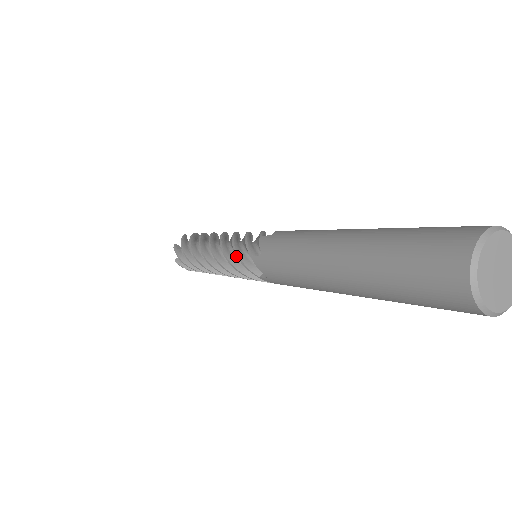
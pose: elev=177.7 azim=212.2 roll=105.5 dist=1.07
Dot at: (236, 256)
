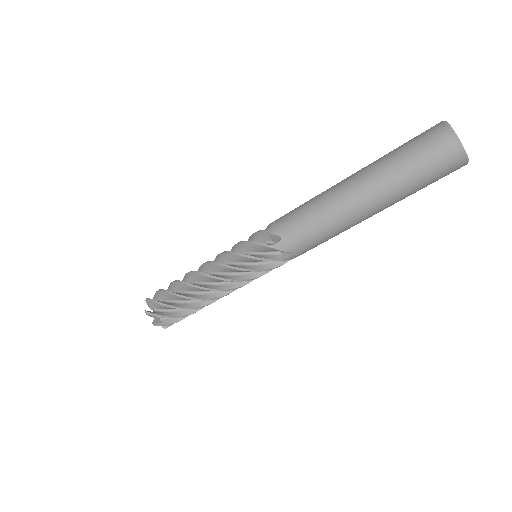
Dot at: (242, 264)
